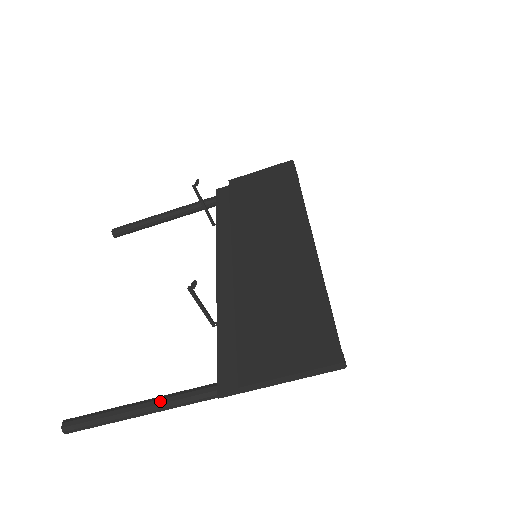
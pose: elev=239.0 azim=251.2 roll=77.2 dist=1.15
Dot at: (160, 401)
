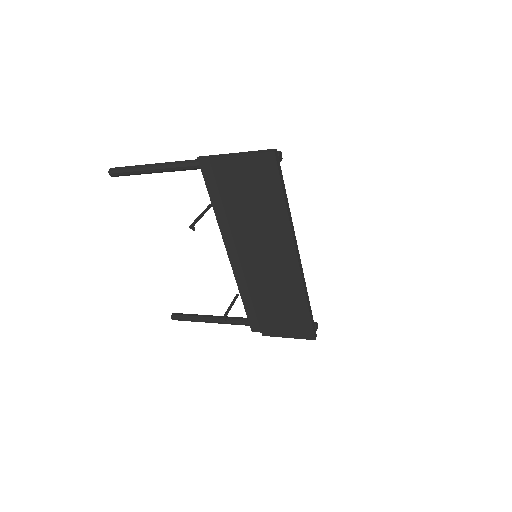
Dot at: (221, 323)
